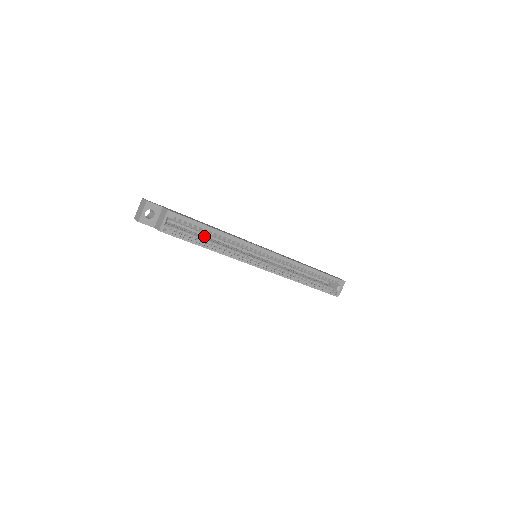
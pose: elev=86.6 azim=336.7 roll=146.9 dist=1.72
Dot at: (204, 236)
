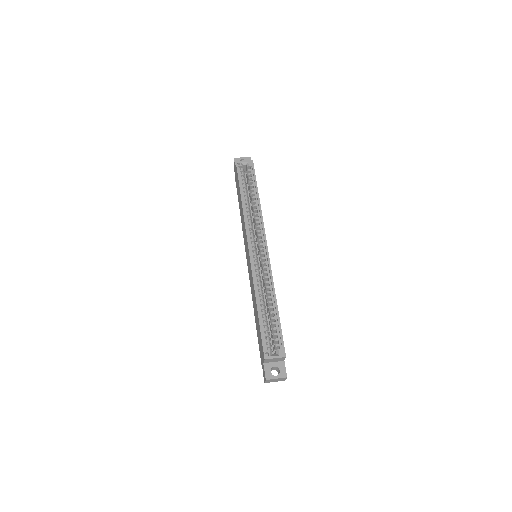
Dot at: occluded
